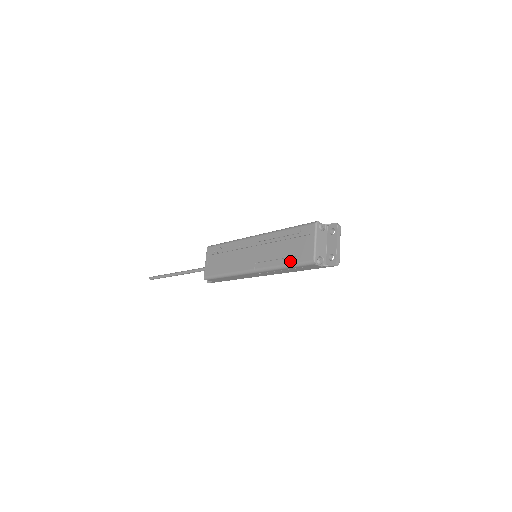
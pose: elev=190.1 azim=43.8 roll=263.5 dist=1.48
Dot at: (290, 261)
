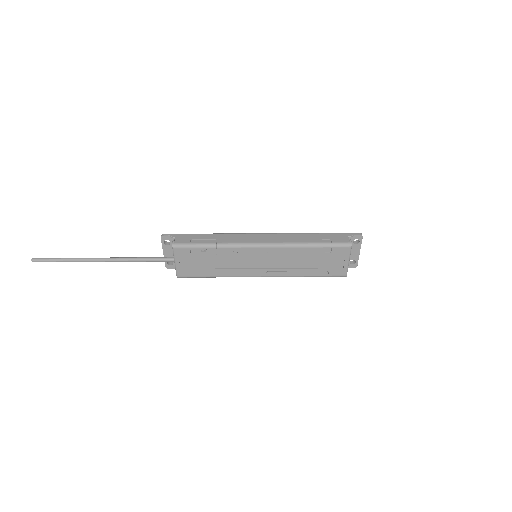
Dot at: (317, 274)
